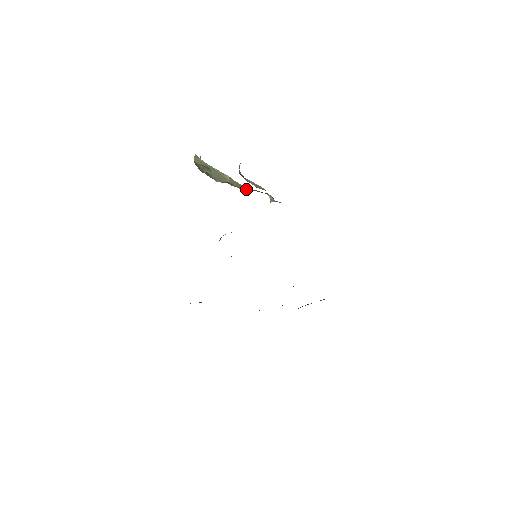
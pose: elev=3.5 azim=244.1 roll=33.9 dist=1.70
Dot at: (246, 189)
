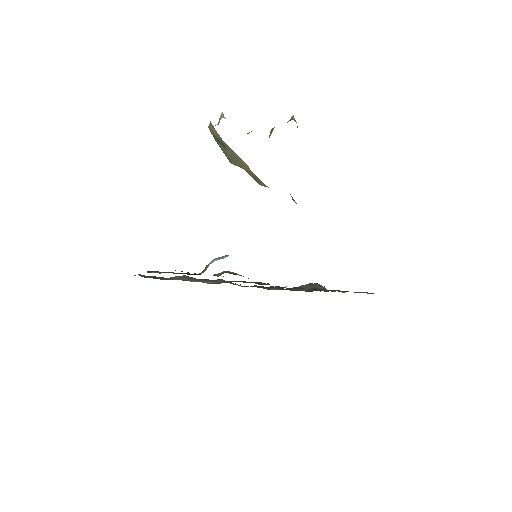
Dot at: (264, 185)
